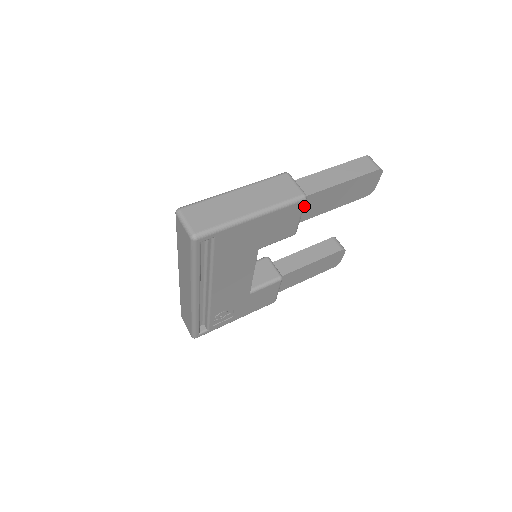
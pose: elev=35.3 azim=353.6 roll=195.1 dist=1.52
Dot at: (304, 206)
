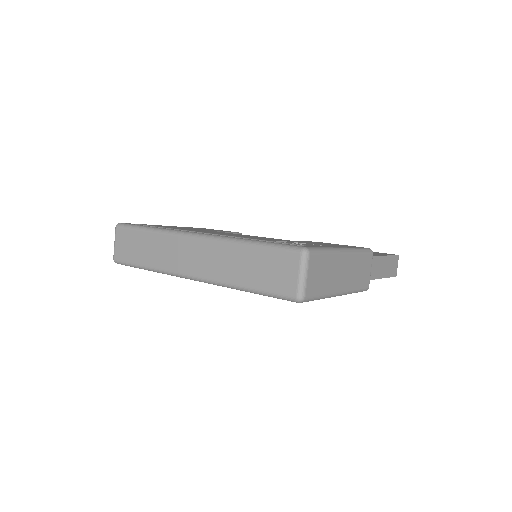
Dot at: occluded
